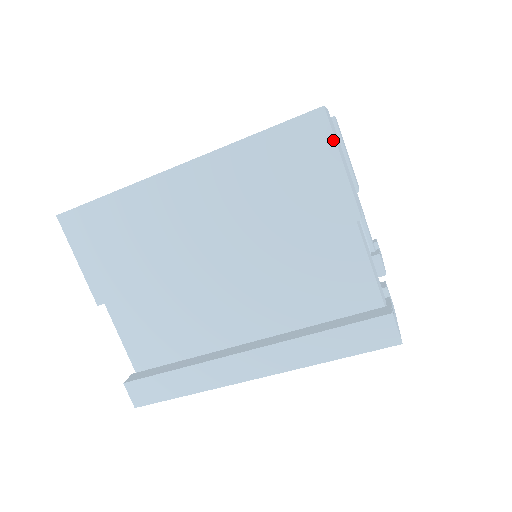
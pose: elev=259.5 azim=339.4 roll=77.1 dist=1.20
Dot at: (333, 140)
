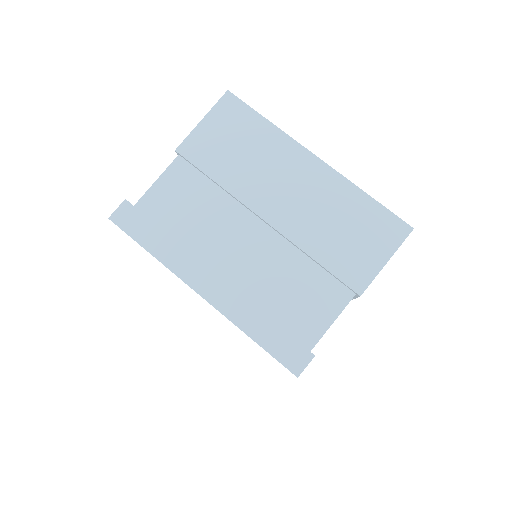
Dot at: (398, 247)
